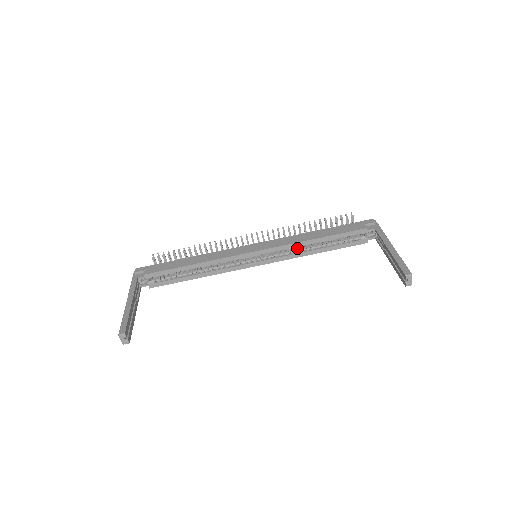
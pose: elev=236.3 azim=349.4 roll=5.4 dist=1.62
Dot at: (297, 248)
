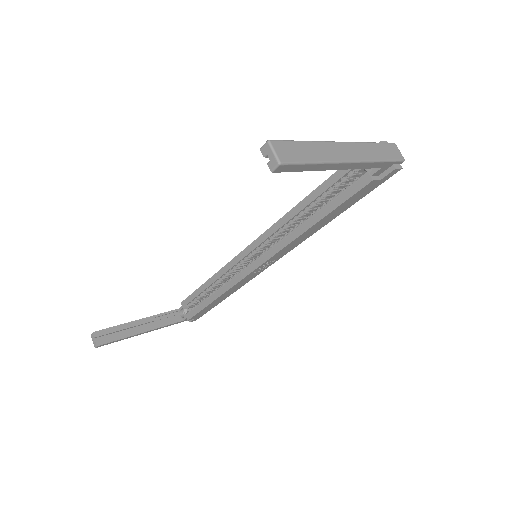
Dot at: occluded
